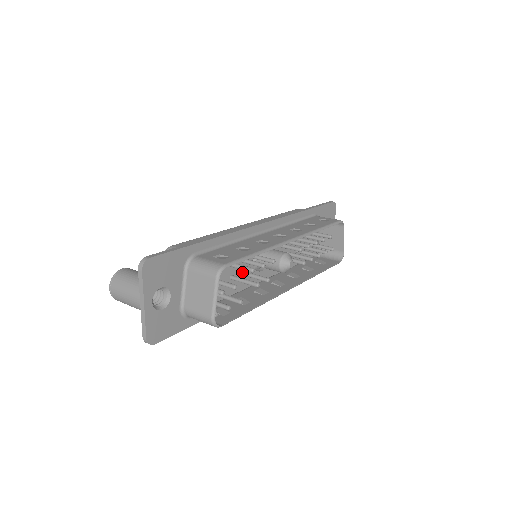
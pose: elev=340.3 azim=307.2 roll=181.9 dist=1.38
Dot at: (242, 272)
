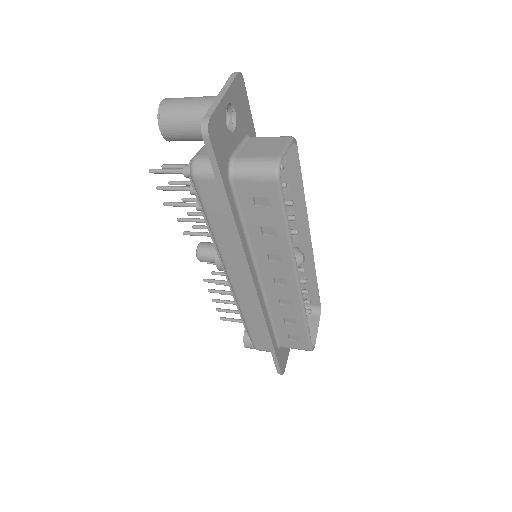
Dot at: occluded
